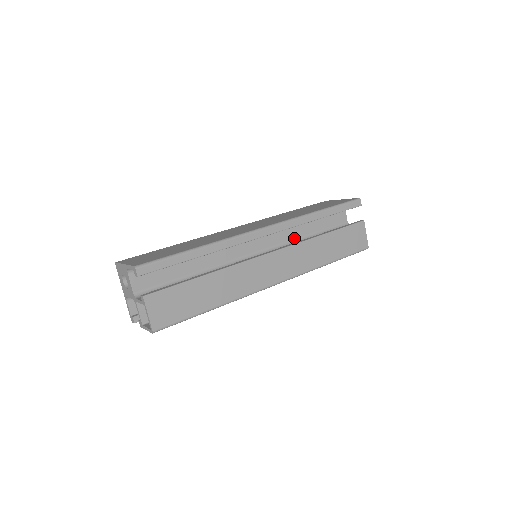
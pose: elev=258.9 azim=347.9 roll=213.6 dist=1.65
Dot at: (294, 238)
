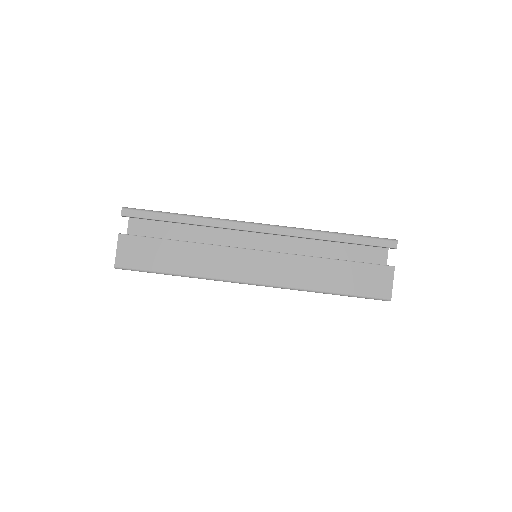
Dot at: occluded
